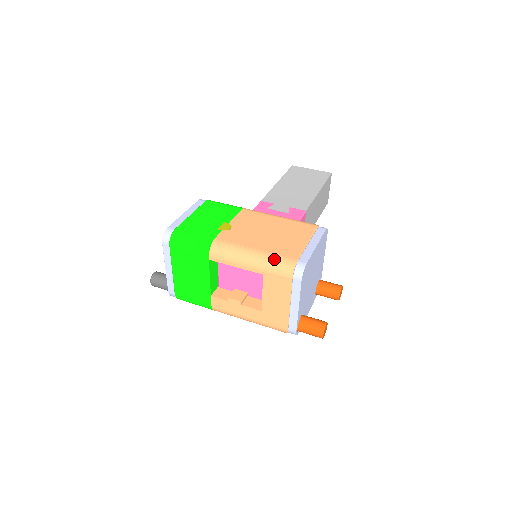
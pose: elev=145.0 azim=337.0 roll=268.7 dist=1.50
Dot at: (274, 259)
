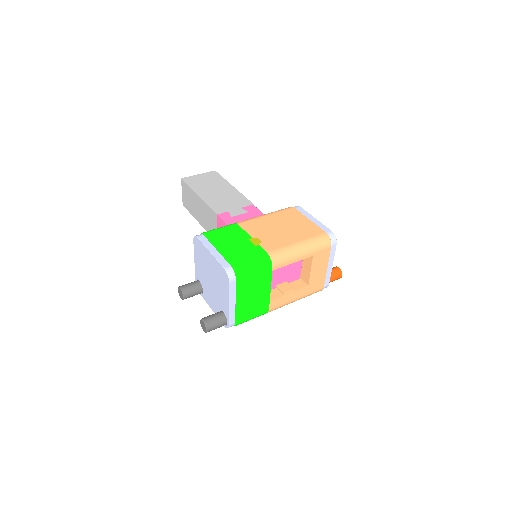
Dot at: (315, 240)
